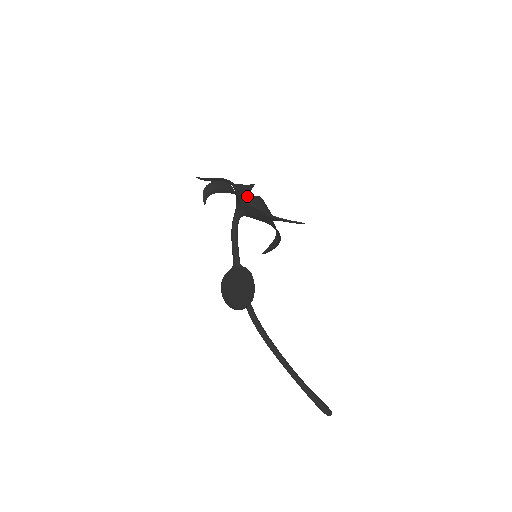
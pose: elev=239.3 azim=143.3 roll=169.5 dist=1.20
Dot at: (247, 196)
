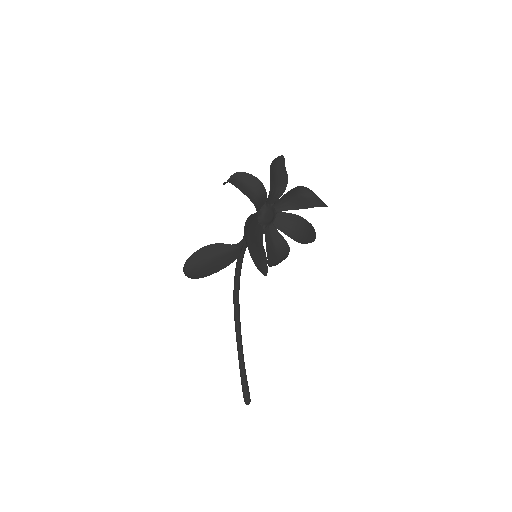
Dot at: (294, 209)
